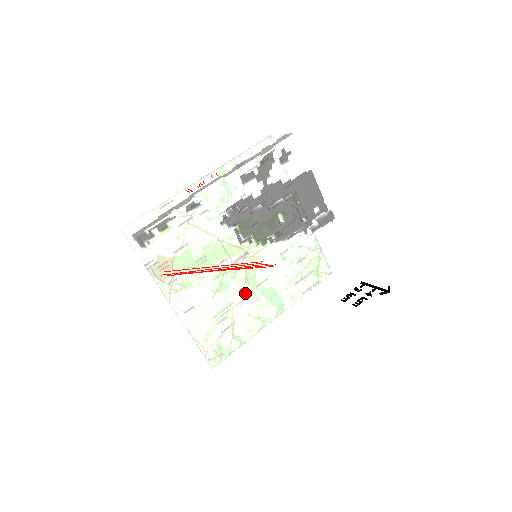
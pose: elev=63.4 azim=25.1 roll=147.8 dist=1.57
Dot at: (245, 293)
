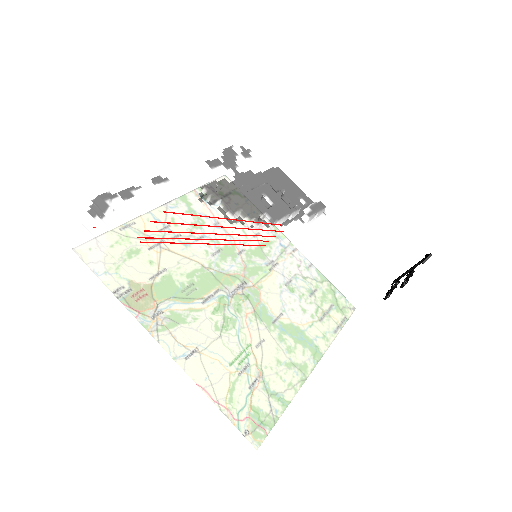
Dot at: (260, 280)
